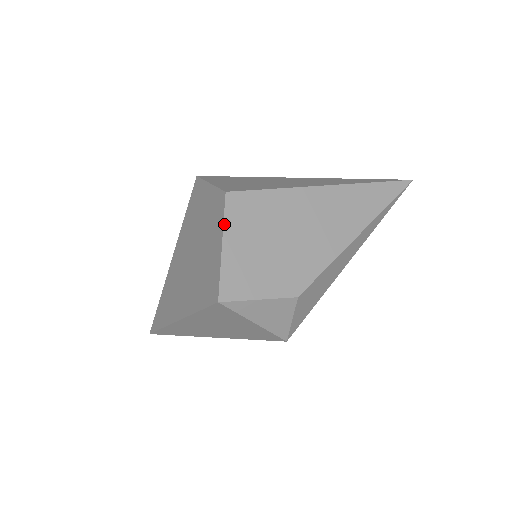
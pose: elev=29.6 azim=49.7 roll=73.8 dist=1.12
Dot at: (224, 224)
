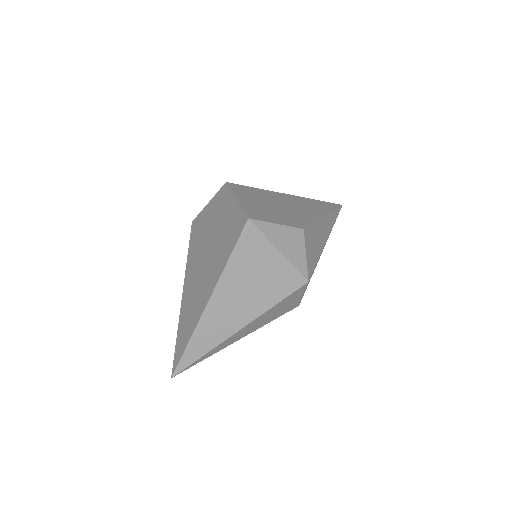
Dot at: (232, 192)
